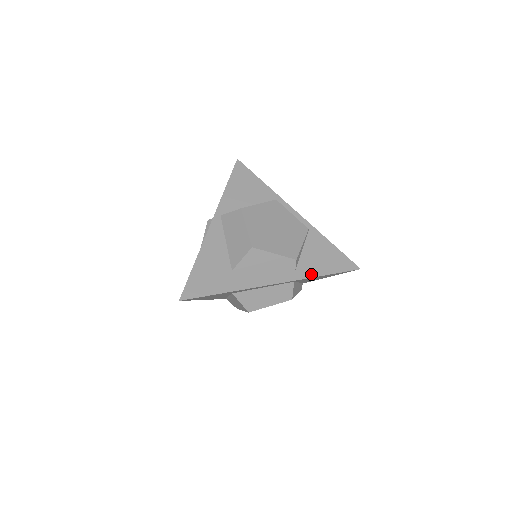
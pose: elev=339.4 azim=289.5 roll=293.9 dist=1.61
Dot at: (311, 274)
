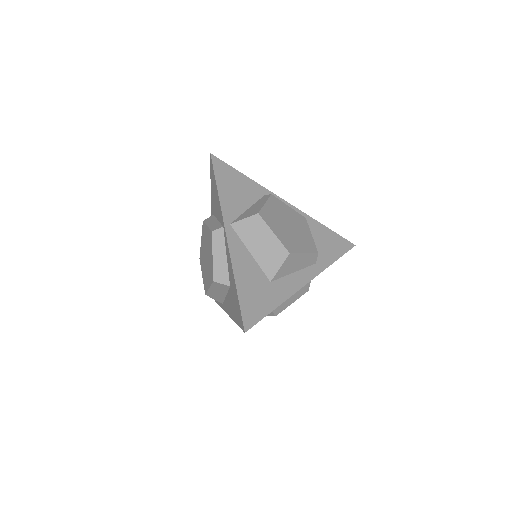
Dot at: (328, 263)
